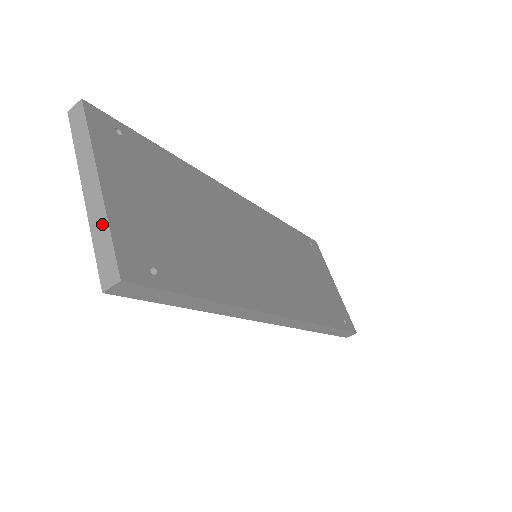
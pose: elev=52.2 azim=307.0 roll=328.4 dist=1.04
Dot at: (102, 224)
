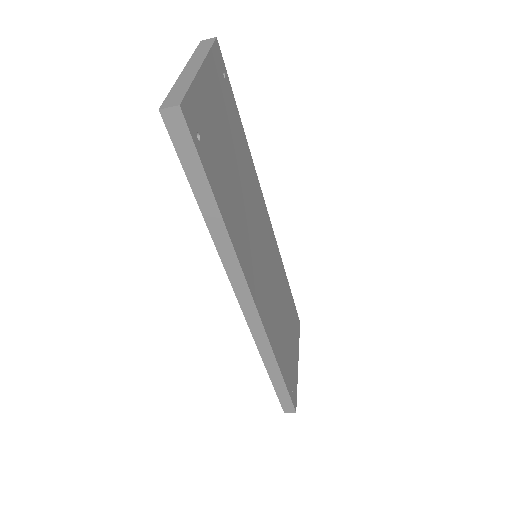
Dot at: (186, 82)
